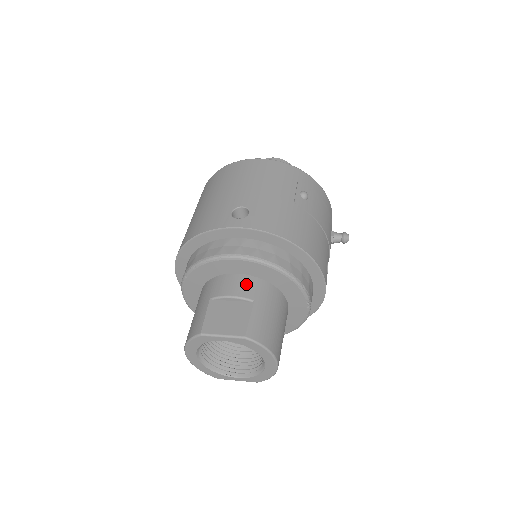
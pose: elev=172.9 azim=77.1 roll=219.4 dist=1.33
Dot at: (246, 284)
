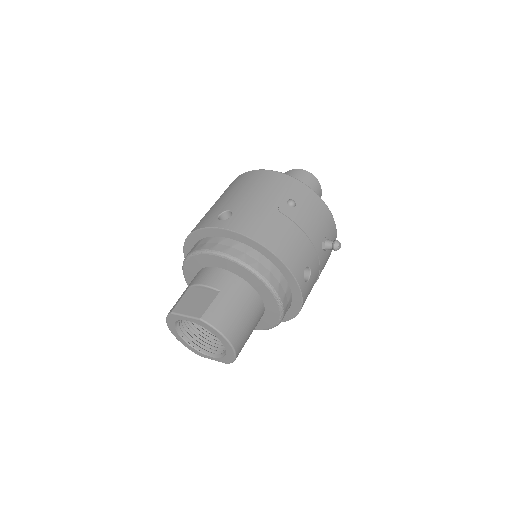
Dot at: (219, 276)
